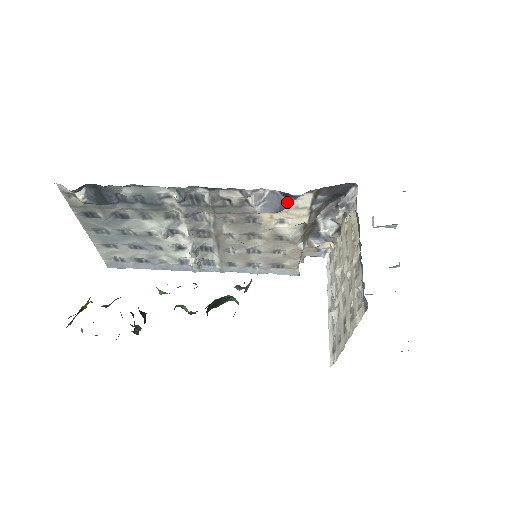
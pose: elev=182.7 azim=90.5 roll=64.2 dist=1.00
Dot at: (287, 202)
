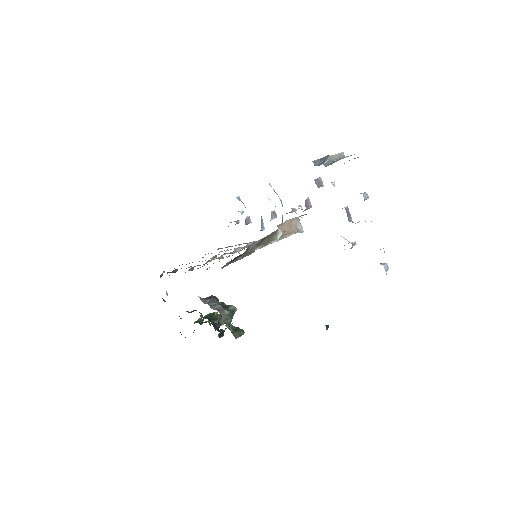
Dot at: occluded
